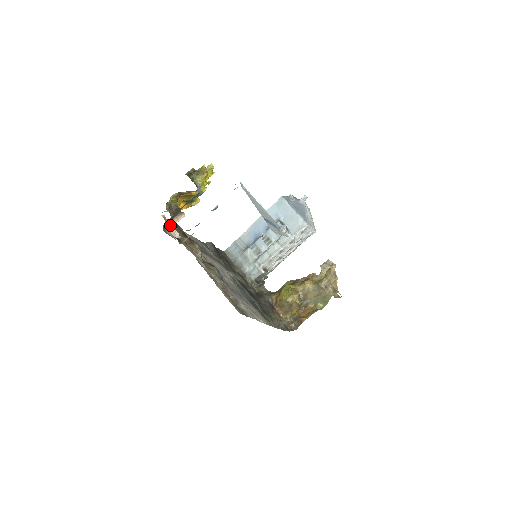
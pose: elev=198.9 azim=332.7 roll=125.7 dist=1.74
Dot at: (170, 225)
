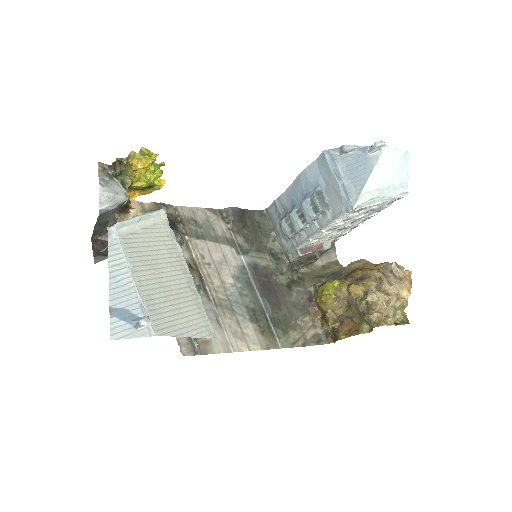
Dot at: occluded
